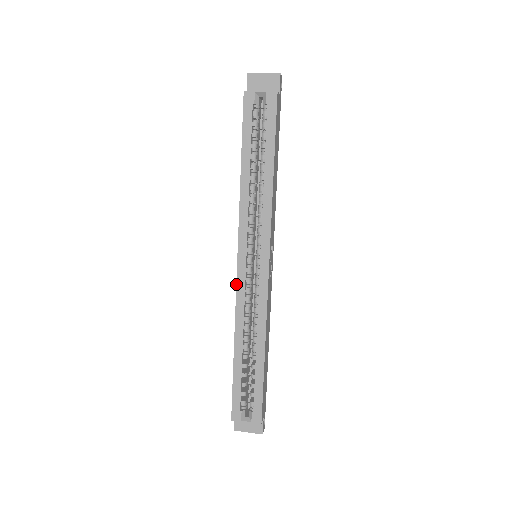
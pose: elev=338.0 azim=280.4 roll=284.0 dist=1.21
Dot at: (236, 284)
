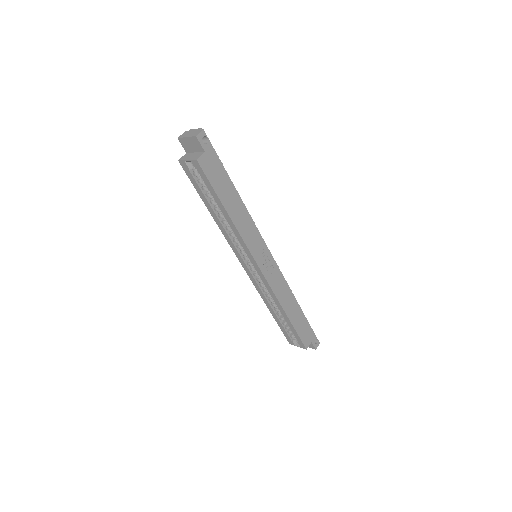
Dot at: (249, 277)
